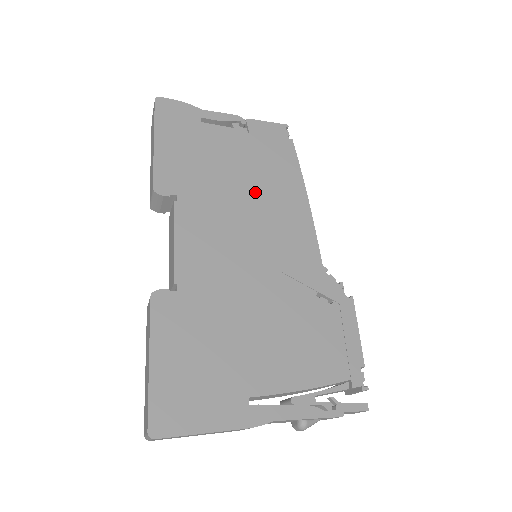
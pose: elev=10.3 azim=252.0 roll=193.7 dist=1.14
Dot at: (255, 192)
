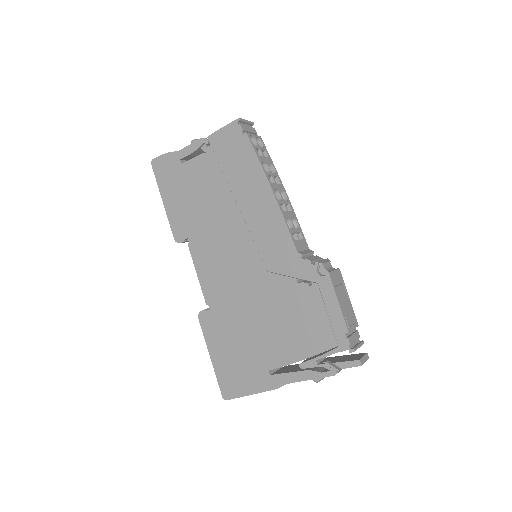
Dot at: (232, 208)
